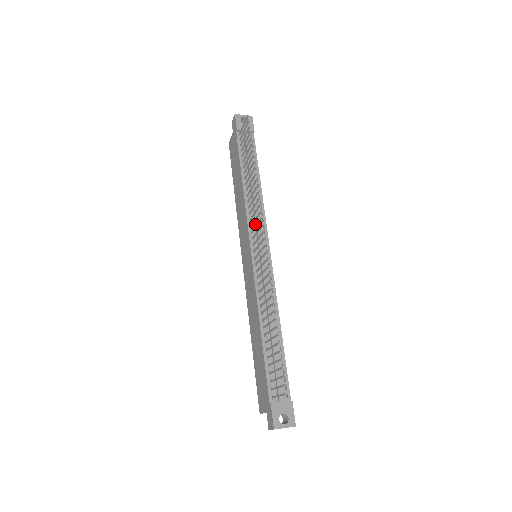
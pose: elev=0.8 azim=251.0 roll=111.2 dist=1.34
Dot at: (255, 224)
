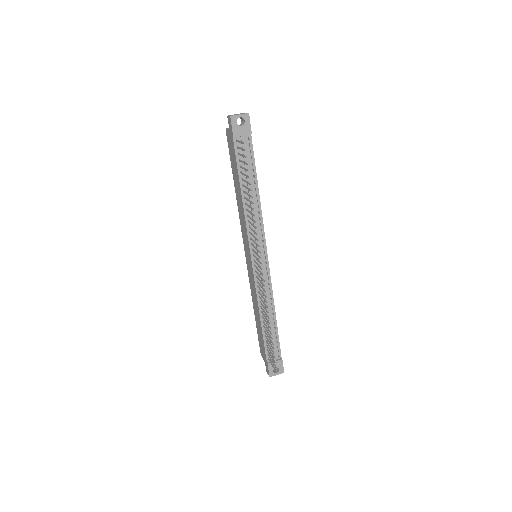
Dot at: (254, 235)
